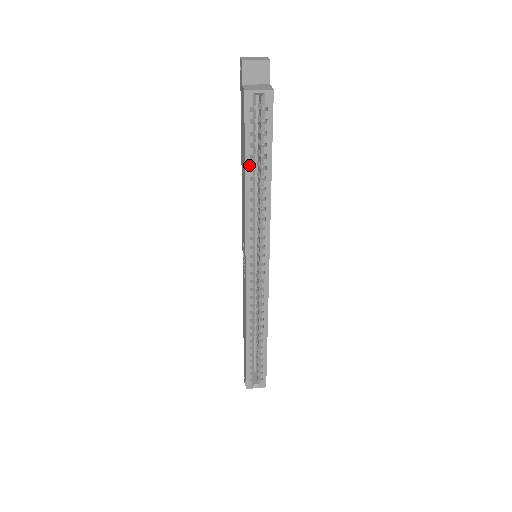
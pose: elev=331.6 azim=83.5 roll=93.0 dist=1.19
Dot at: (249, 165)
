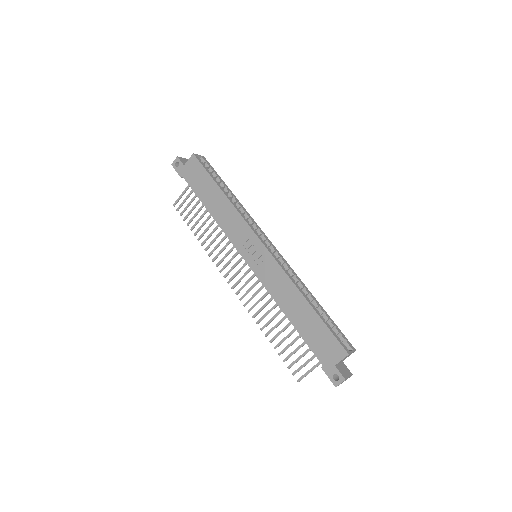
Dot at: (218, 184)
